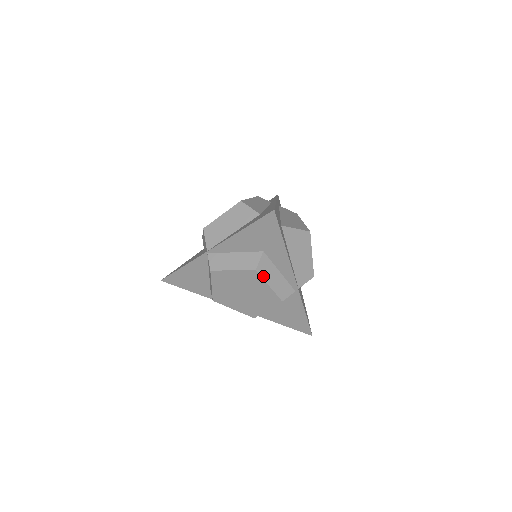
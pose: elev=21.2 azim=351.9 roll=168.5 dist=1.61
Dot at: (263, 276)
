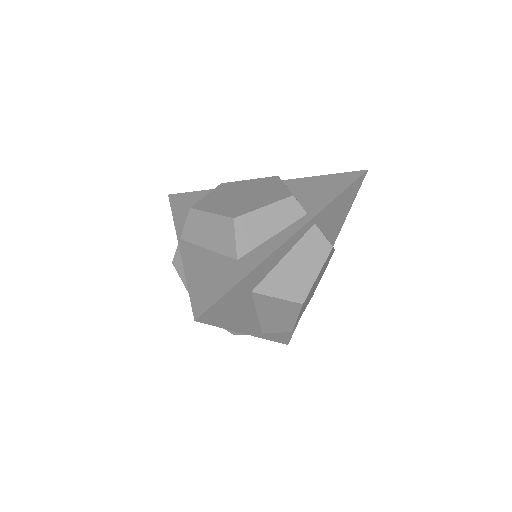
Dot at: occluded
